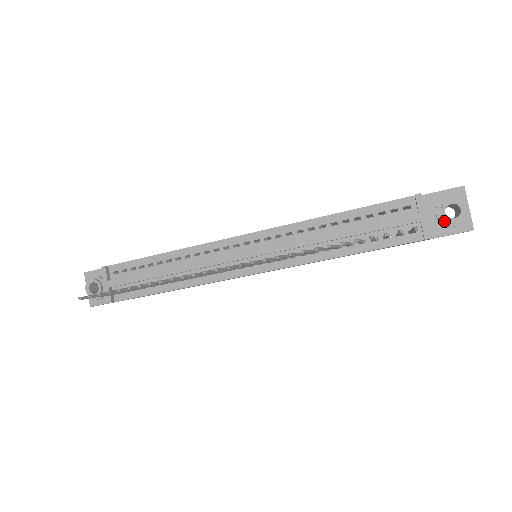
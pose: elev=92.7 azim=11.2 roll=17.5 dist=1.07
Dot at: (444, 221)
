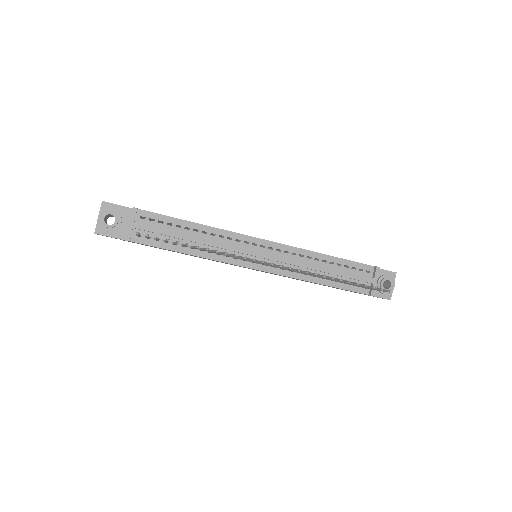
Dot at: occluded
